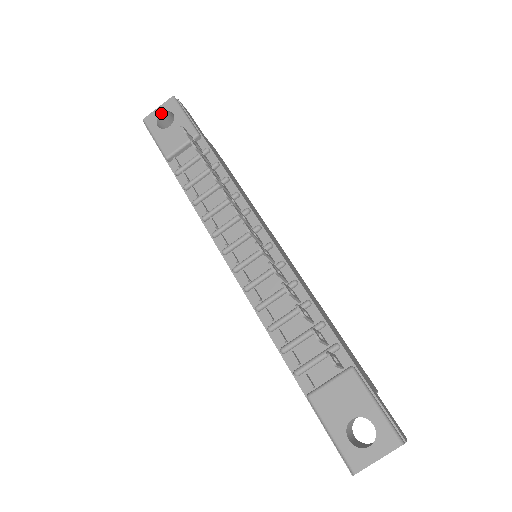
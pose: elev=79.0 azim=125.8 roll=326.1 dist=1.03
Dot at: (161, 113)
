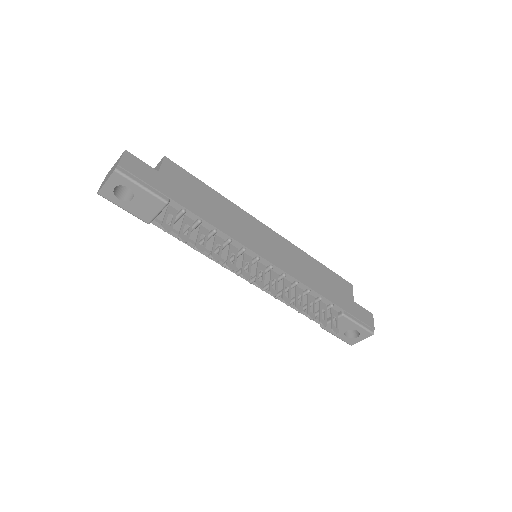
Dot at: (114, 188)
